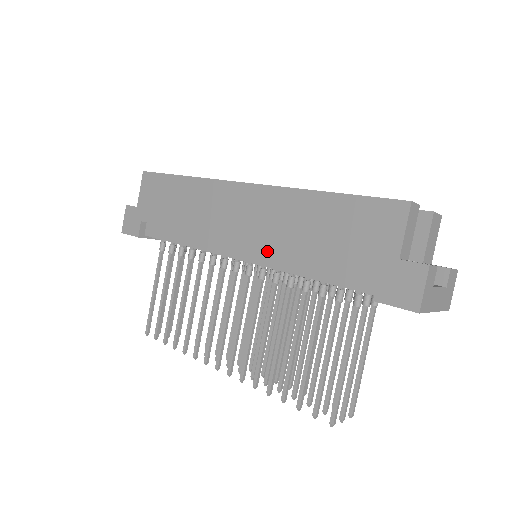
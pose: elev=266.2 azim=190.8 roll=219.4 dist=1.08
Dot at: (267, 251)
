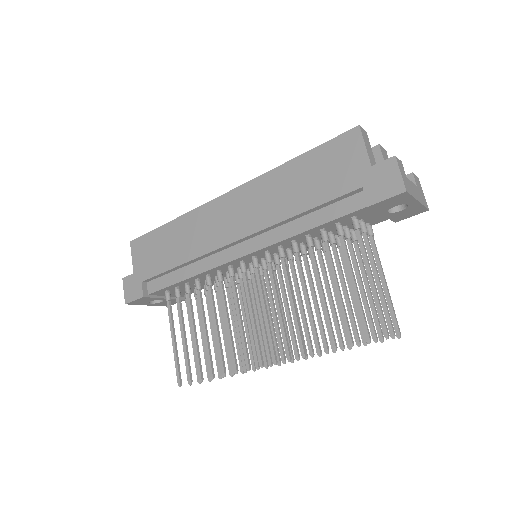
Dot at: (265, 233)
